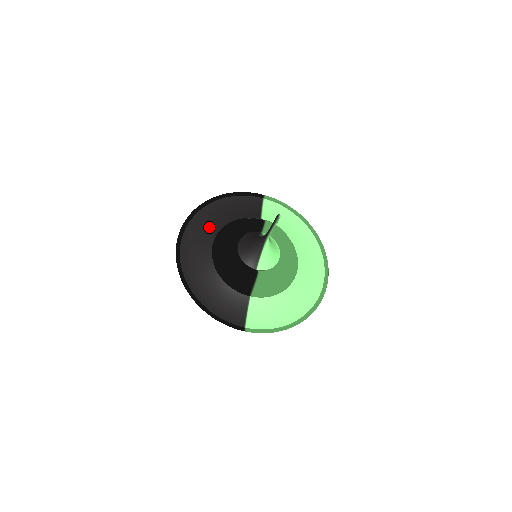
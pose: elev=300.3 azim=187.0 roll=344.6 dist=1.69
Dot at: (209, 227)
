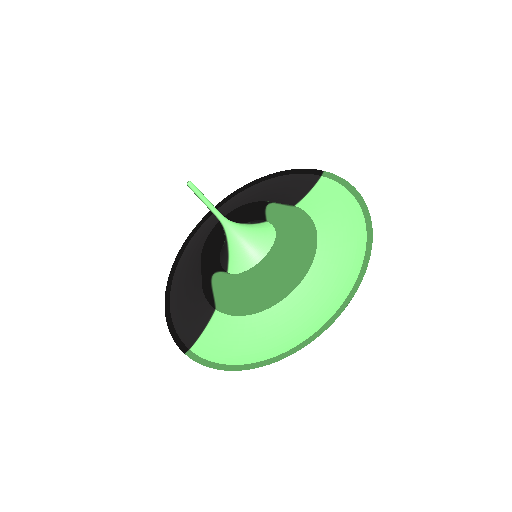
Dot at: occluded
